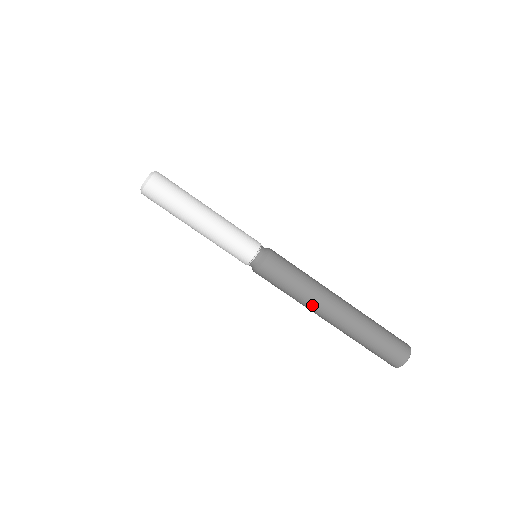
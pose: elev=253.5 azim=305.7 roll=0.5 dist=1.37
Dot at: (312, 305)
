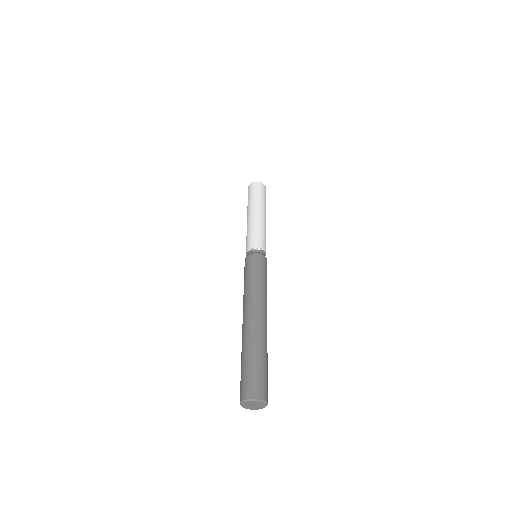
Dot at: (254, 298)
